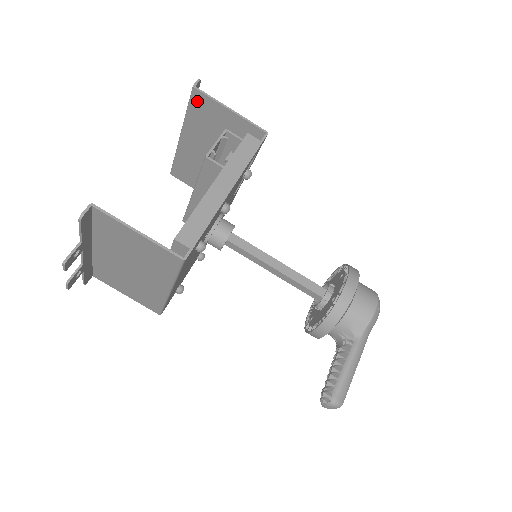
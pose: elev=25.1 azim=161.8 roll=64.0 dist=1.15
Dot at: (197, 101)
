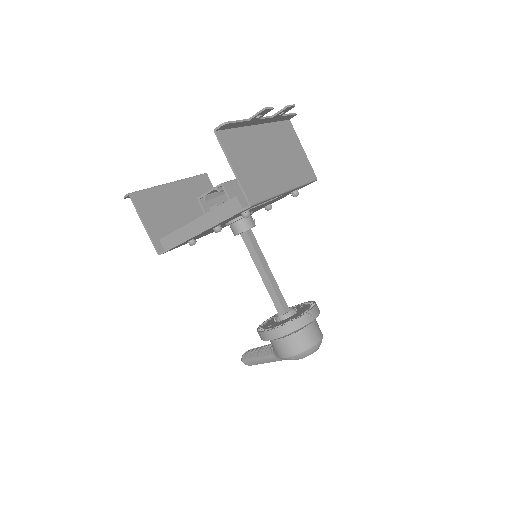
Dot at: (225, 136)
